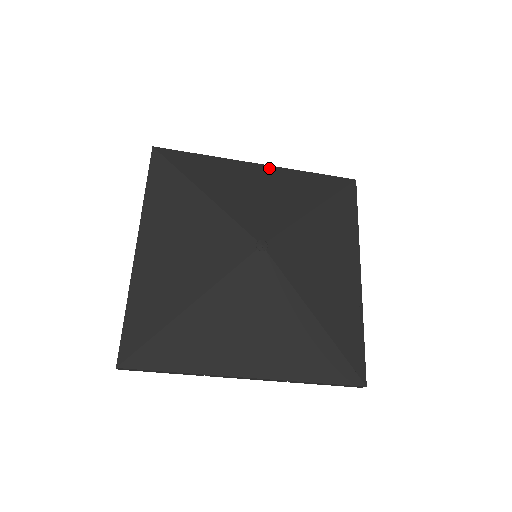
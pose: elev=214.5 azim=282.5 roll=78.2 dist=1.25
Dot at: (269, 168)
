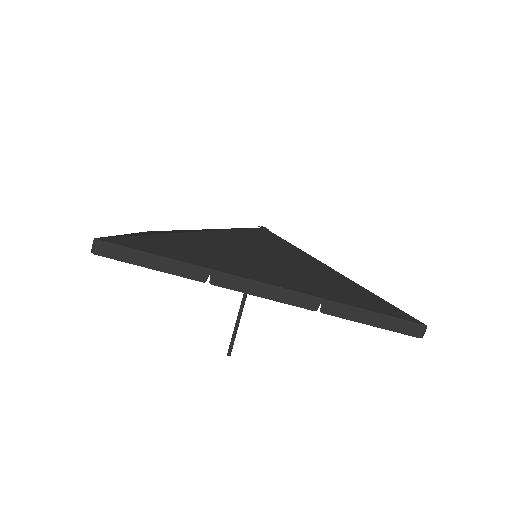
Dot at: occluded
